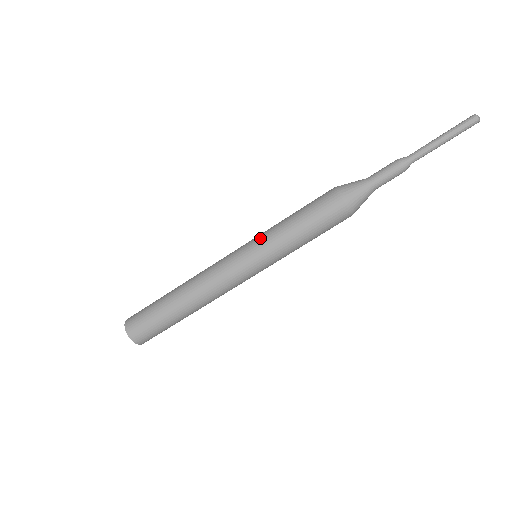
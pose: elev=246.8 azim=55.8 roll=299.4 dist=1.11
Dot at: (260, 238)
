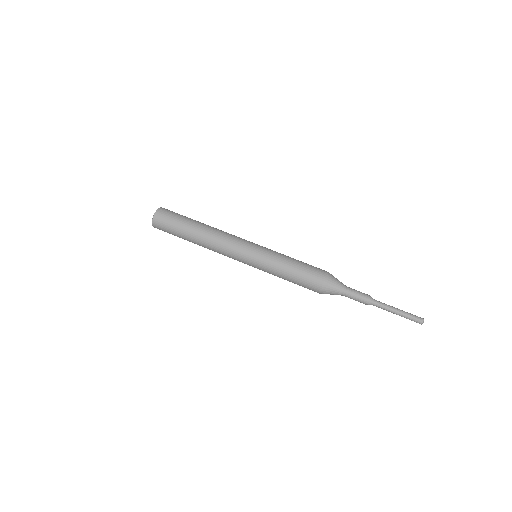
Dot at: (270, 249)
